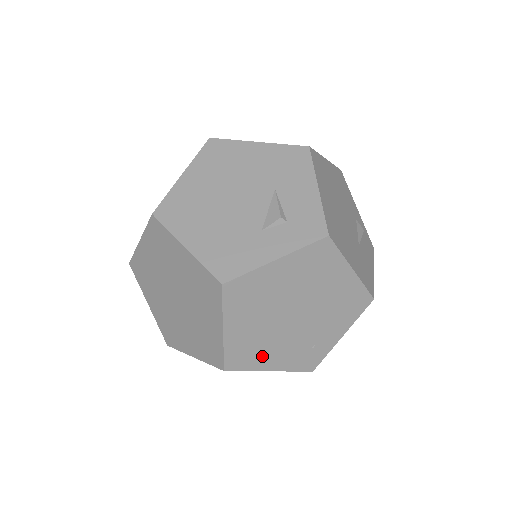
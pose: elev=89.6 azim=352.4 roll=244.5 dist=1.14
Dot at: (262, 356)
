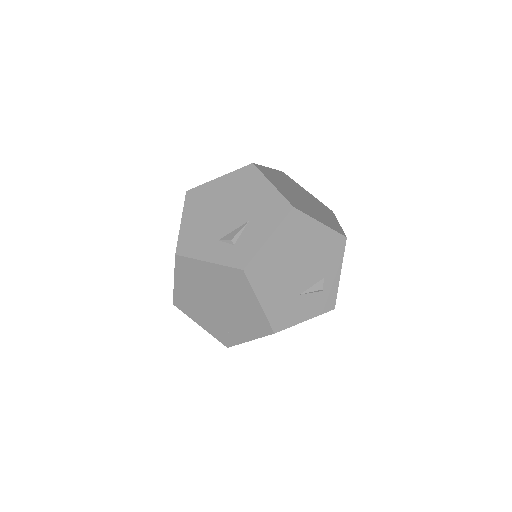
Dot at: (196, 313)
